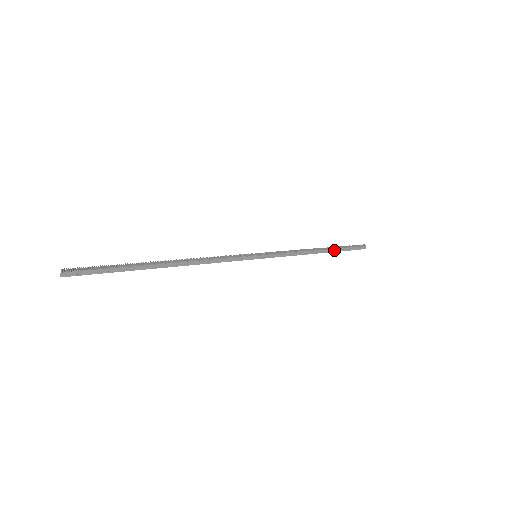
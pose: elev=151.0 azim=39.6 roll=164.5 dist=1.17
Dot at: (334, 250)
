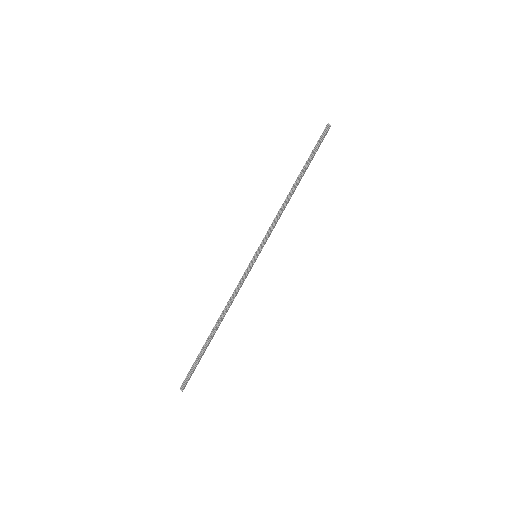
Dot at: (305, 171)
